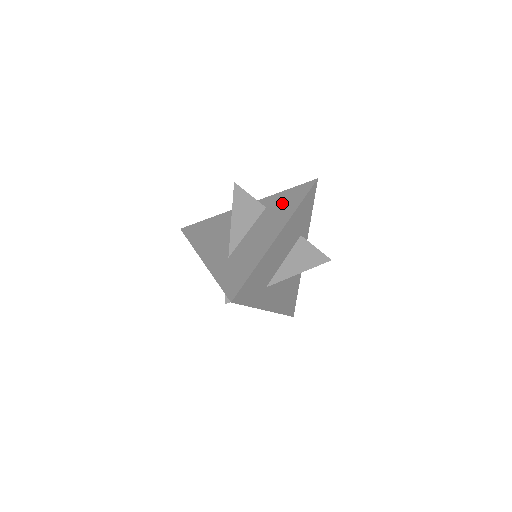
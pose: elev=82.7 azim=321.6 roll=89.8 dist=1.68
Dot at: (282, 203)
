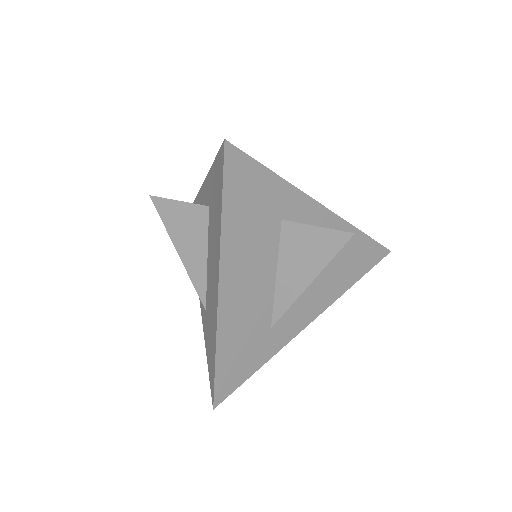
Dot at: (213, 204)
